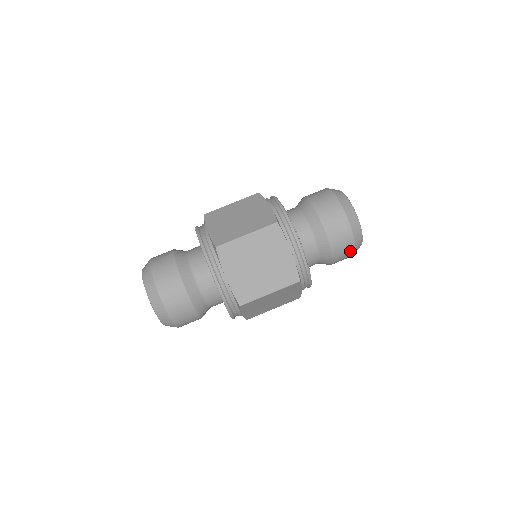
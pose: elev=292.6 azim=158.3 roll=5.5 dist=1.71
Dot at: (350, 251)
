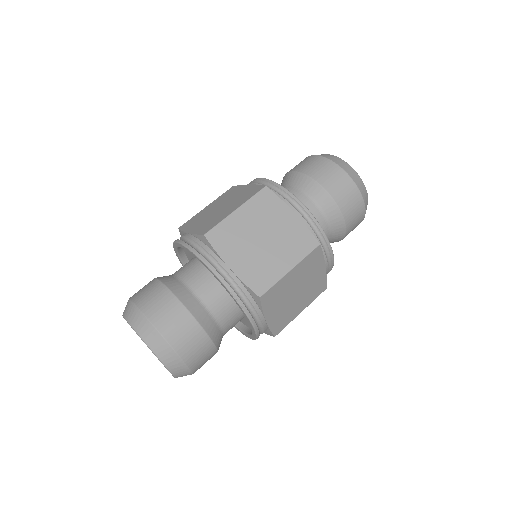
Dot at: (359, 206)
